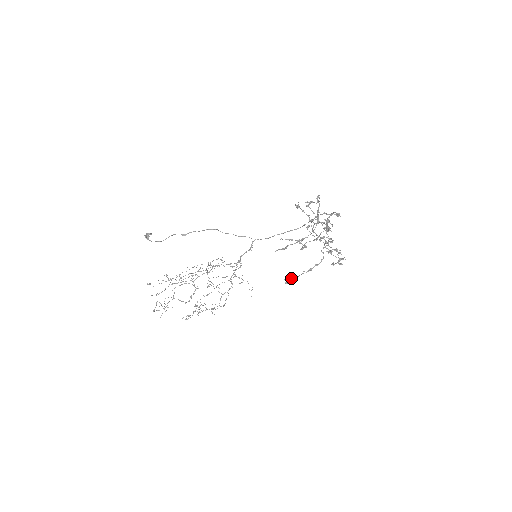
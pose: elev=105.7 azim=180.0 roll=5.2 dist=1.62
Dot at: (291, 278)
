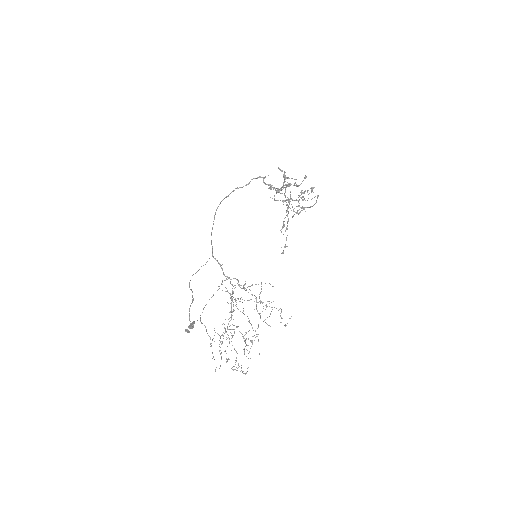
Dot at: (284, 246)
